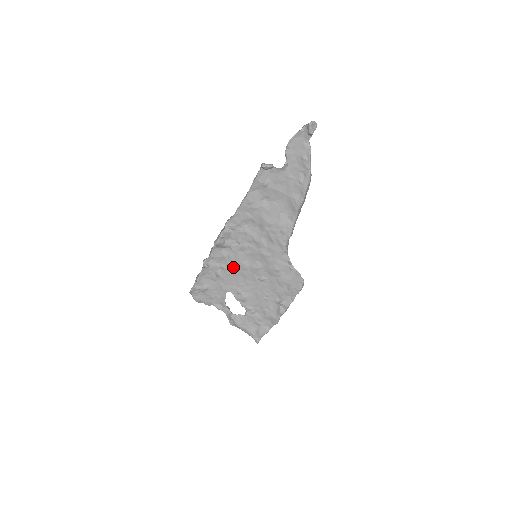
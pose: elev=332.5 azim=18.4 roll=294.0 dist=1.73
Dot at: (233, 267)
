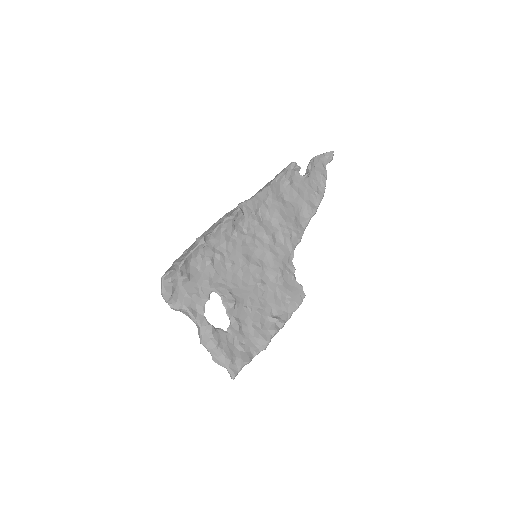
Dot at: (231, 259)
